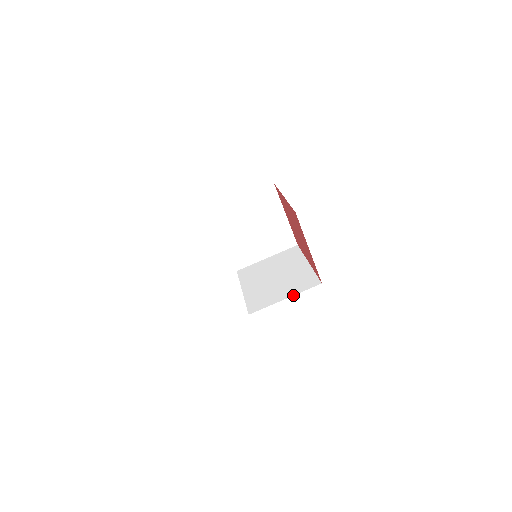
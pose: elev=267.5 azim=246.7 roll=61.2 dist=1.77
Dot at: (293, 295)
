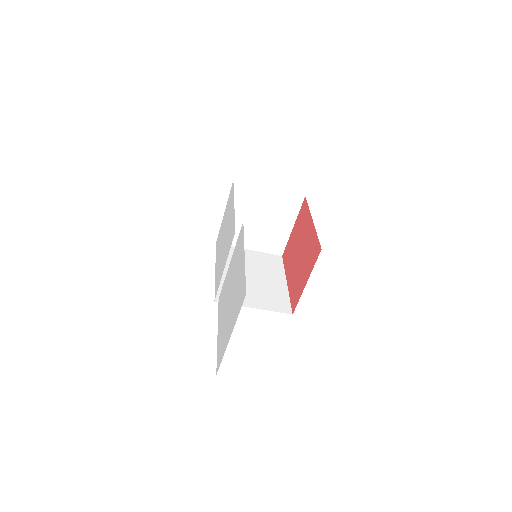
Dot at: (263, 309)
